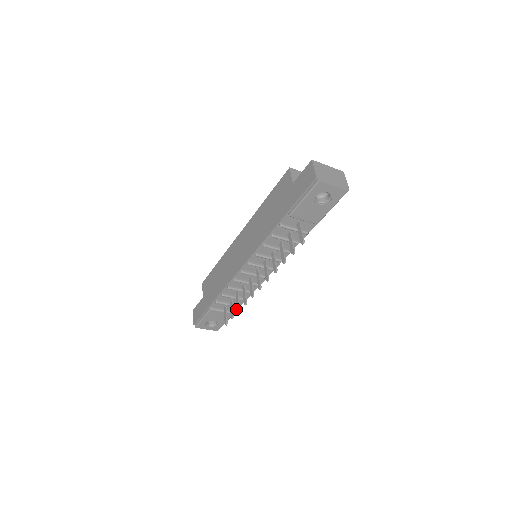
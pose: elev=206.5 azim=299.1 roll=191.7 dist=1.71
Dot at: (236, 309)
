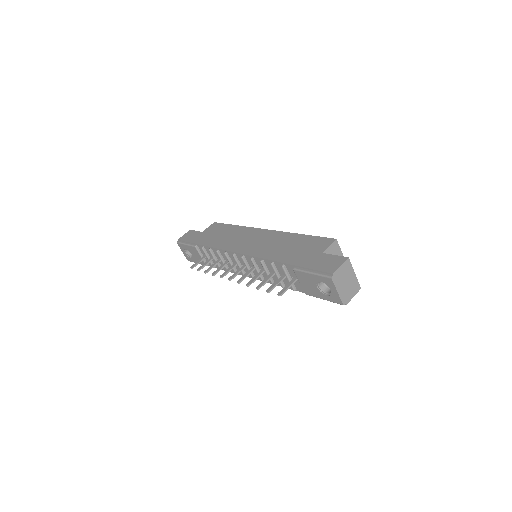
Dot at: occluded
